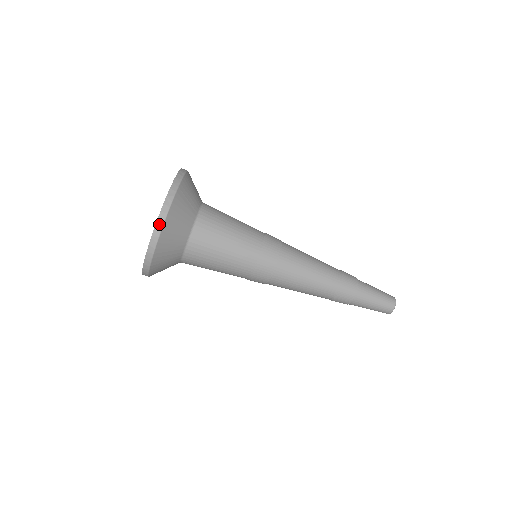
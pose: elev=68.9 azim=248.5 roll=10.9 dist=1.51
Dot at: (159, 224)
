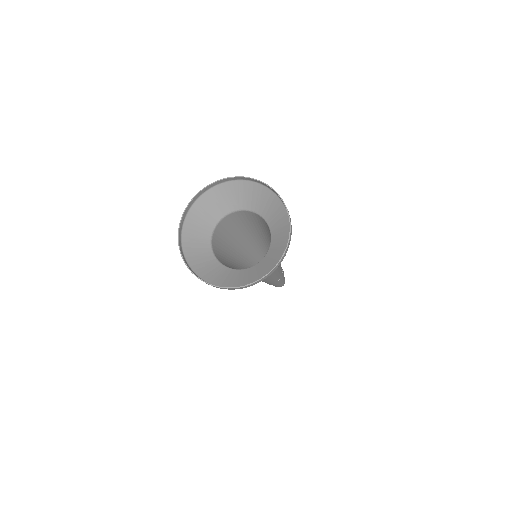
Dot at: (287, 250)
